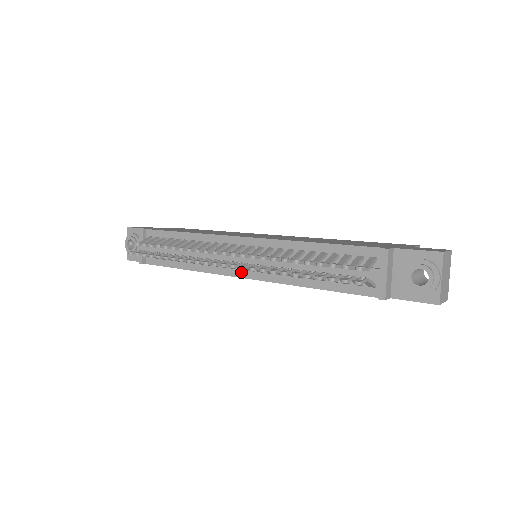
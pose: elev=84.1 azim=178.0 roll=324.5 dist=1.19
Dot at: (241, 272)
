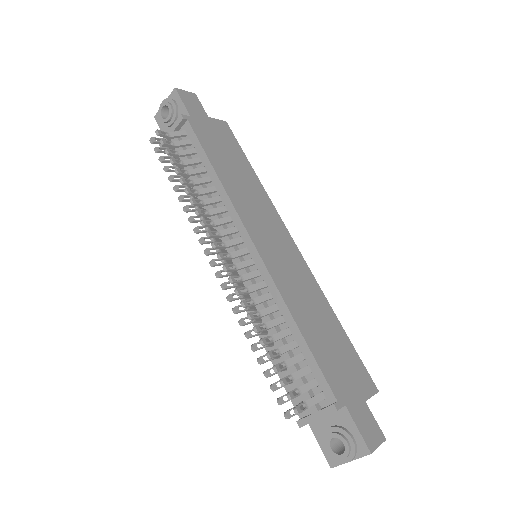
Dot at: occluded
